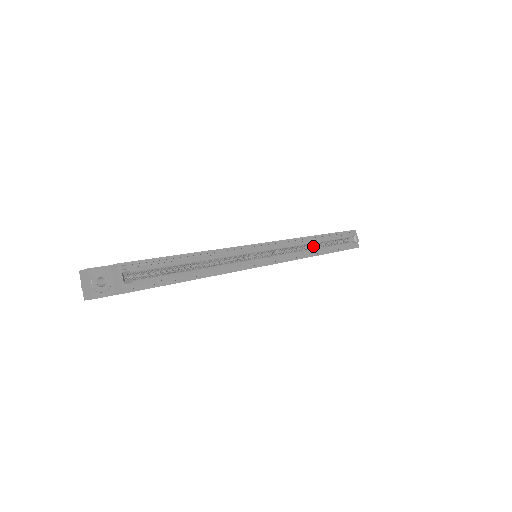
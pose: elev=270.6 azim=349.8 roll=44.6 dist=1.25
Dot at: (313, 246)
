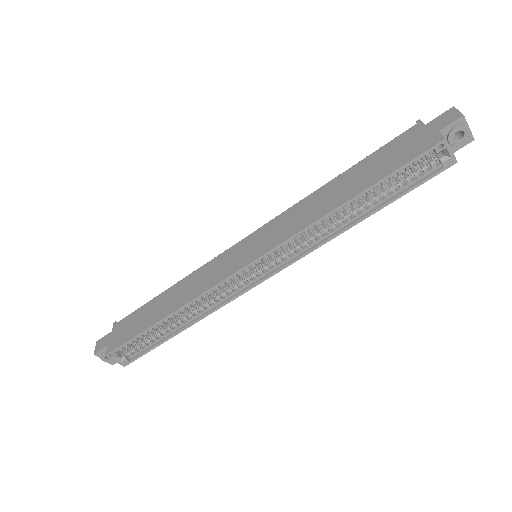
Dot at: occluded
